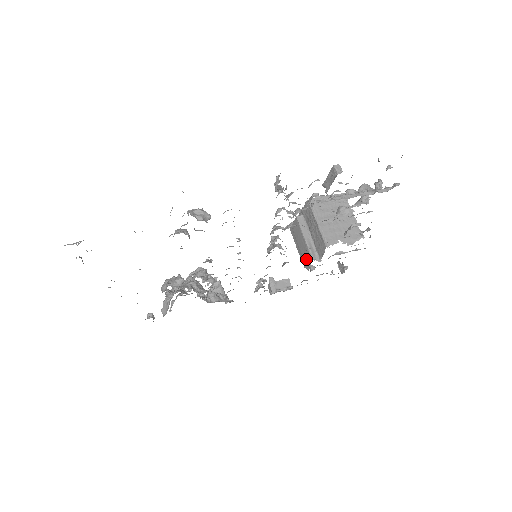
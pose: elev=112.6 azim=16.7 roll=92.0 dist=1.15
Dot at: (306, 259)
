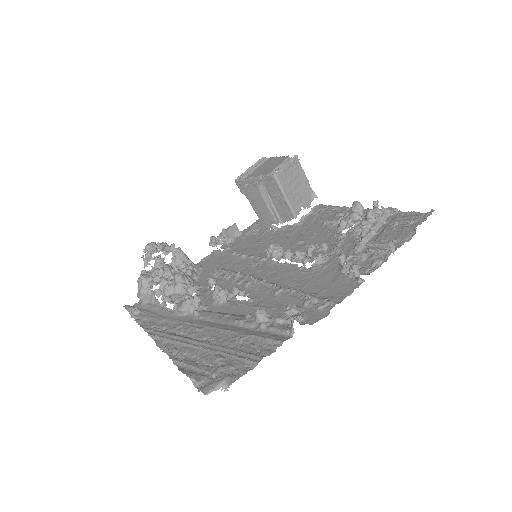
Dot at: (267, 221)
